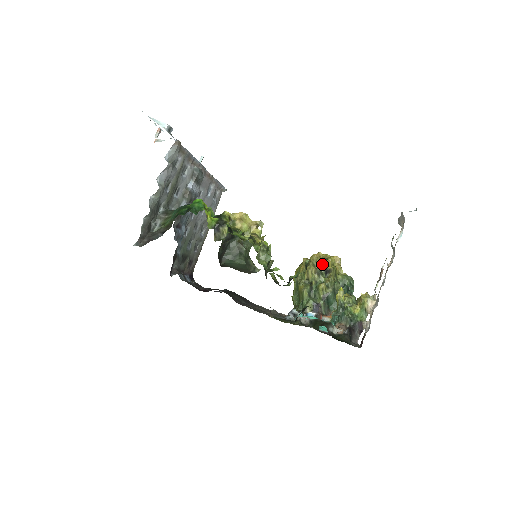
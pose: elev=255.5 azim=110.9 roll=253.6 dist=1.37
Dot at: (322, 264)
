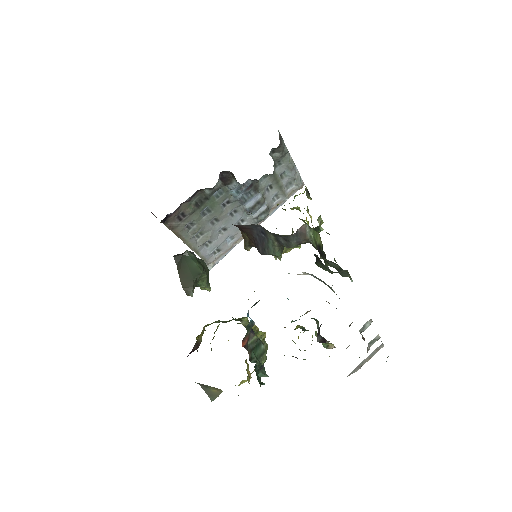
Dot at: occluded
